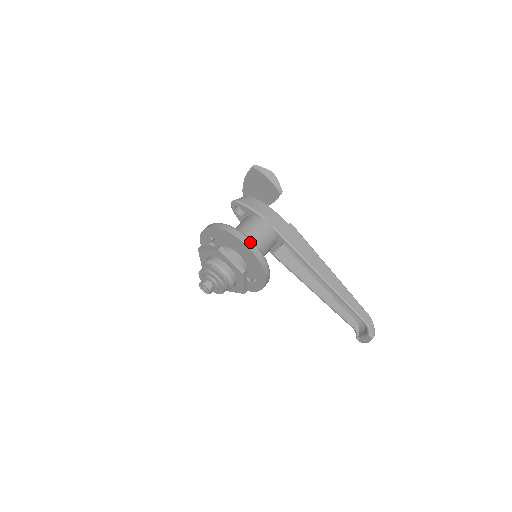
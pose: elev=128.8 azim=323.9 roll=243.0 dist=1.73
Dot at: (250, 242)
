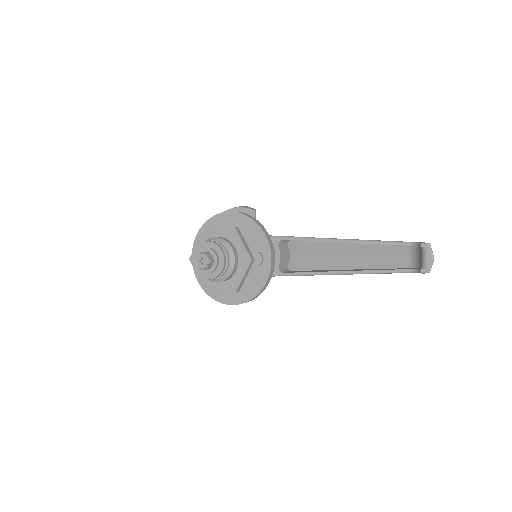
Dot at: occluded
